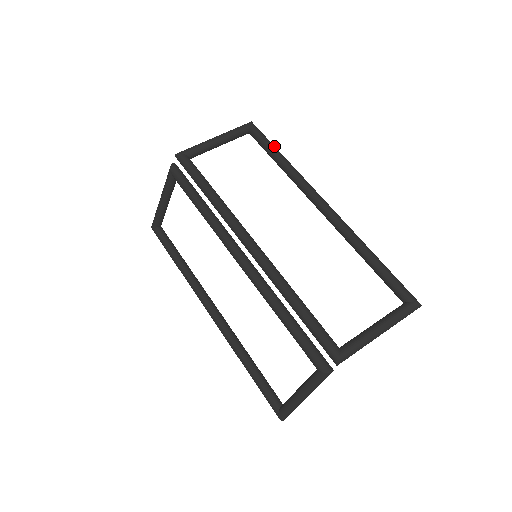
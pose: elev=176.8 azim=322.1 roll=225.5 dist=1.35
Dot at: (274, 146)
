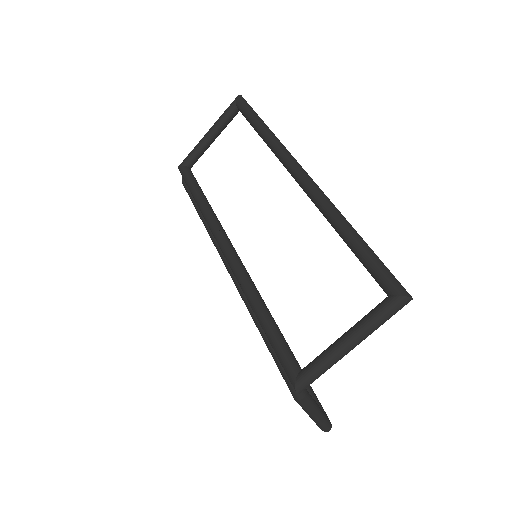
Dot at: (256, 117)
